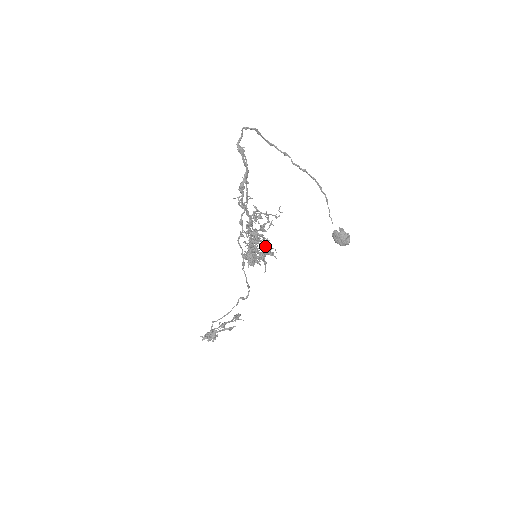
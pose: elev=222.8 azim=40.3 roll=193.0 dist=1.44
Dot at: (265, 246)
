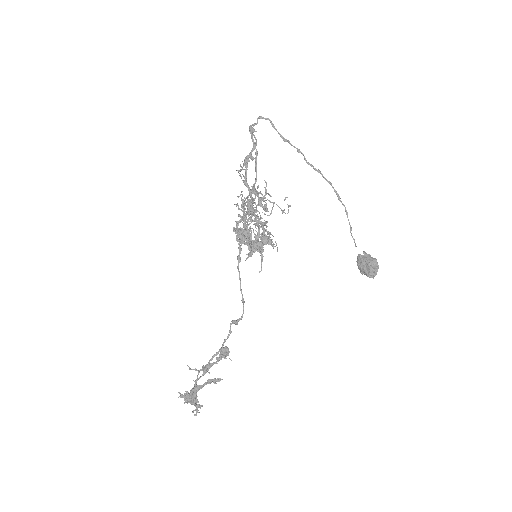
Dot at: (261, 226)
